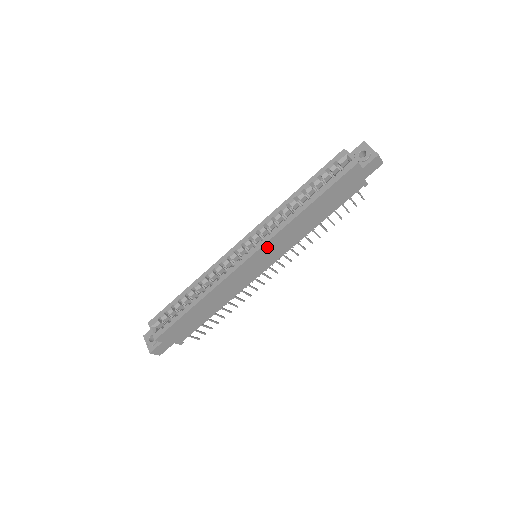
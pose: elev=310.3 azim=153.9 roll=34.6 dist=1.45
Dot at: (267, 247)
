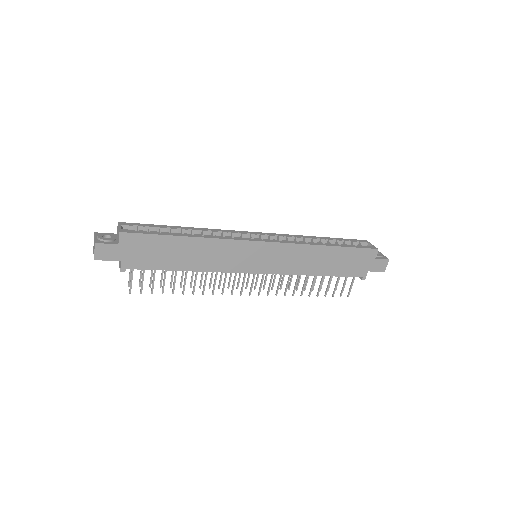
Dot at: (279, 248)
